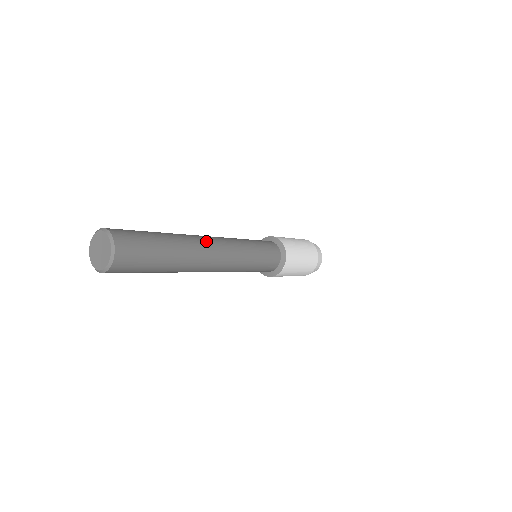
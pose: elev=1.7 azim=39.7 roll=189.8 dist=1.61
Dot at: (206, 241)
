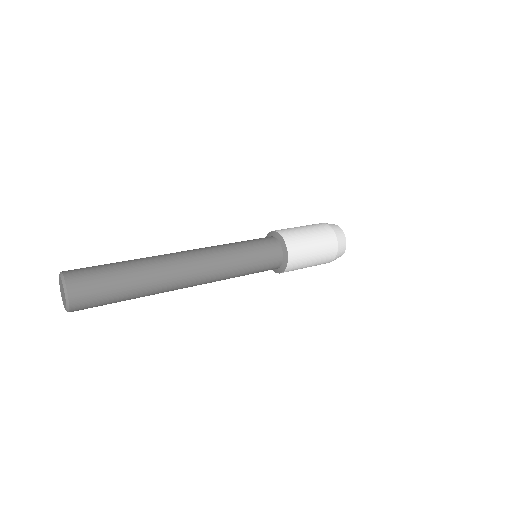
Dot at: (175, 254)
